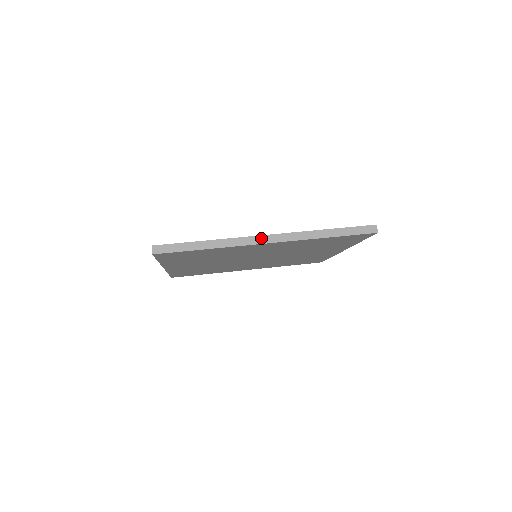
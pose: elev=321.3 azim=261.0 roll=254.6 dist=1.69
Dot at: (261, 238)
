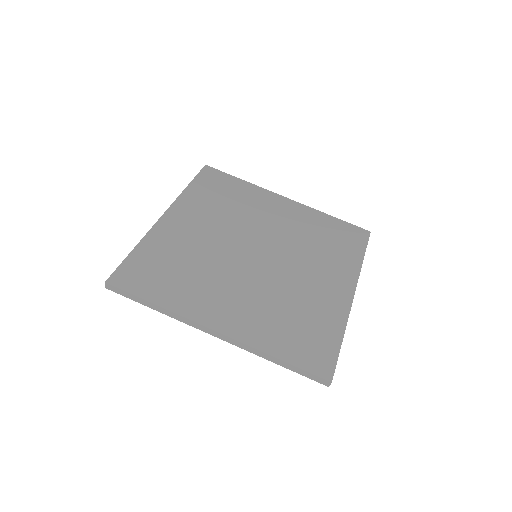
Dot at: (208, 330)
